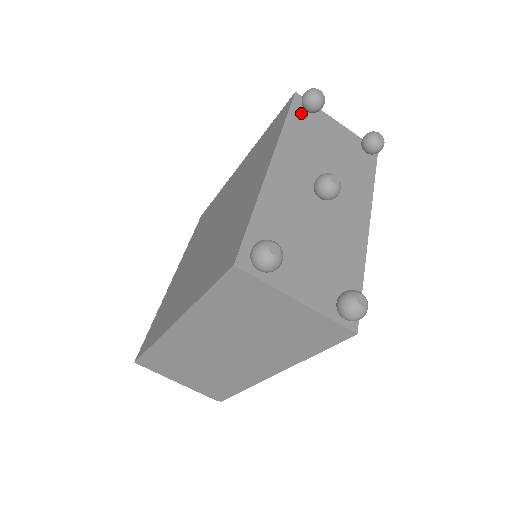
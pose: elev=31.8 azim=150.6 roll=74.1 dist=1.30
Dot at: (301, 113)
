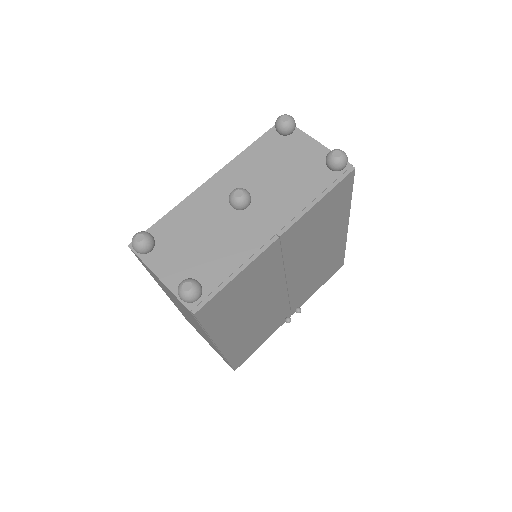
Dot at: (275, 137)
